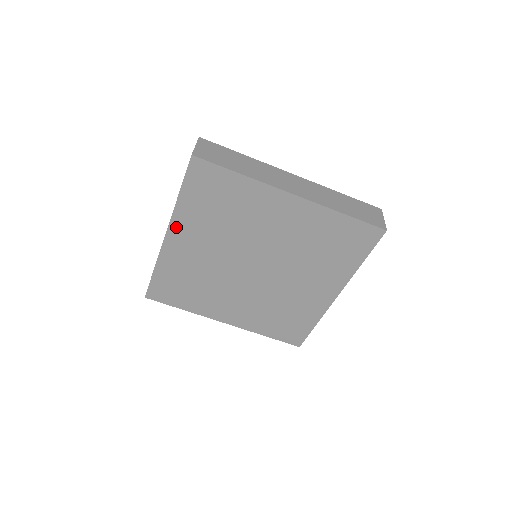
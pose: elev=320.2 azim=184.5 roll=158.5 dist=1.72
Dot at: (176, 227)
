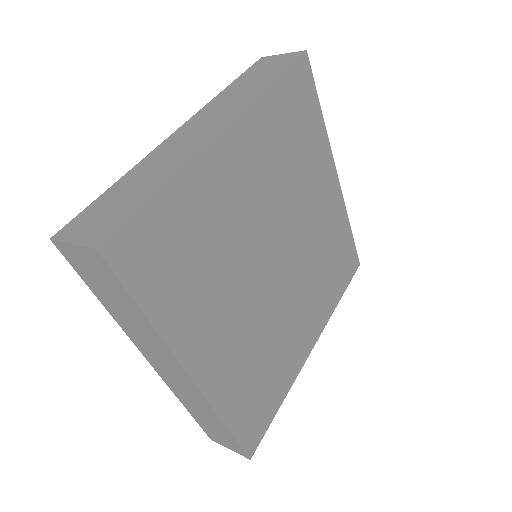
Dot at: (188, 352)
